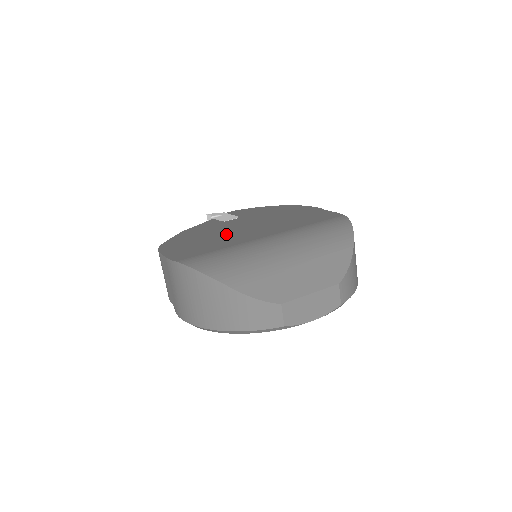
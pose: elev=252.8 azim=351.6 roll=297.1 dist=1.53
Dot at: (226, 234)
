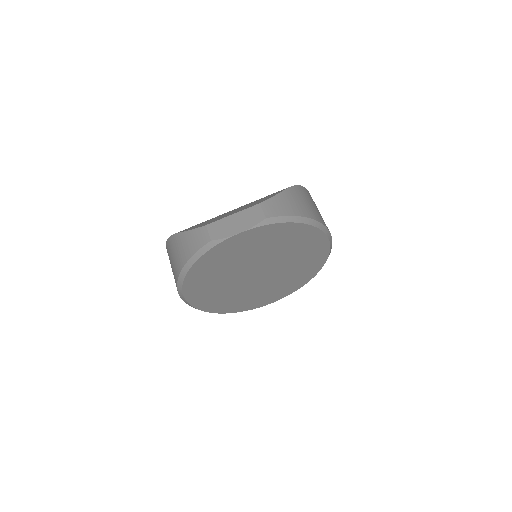
Dot at: occluded
